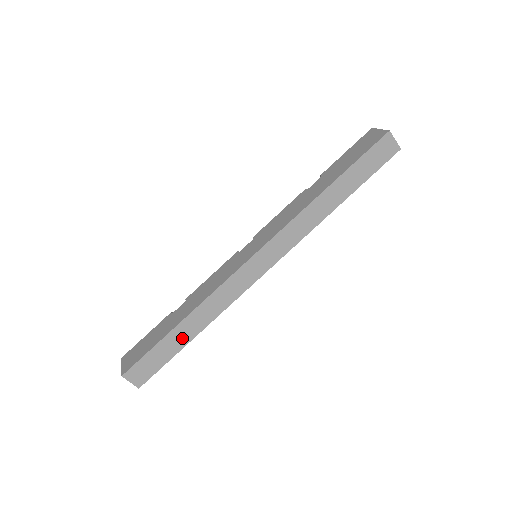
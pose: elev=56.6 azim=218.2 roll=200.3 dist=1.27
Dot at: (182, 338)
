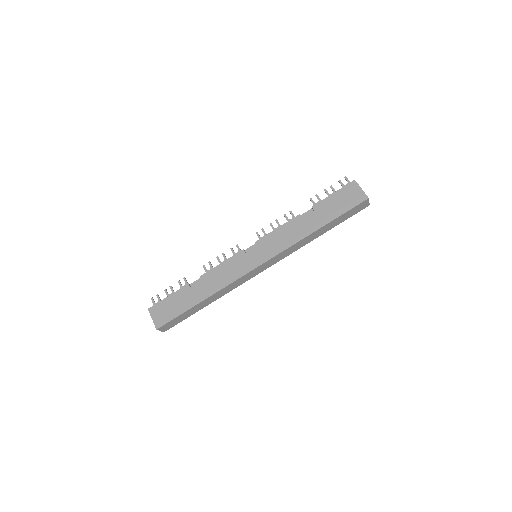
Dot at: (200, 307)
